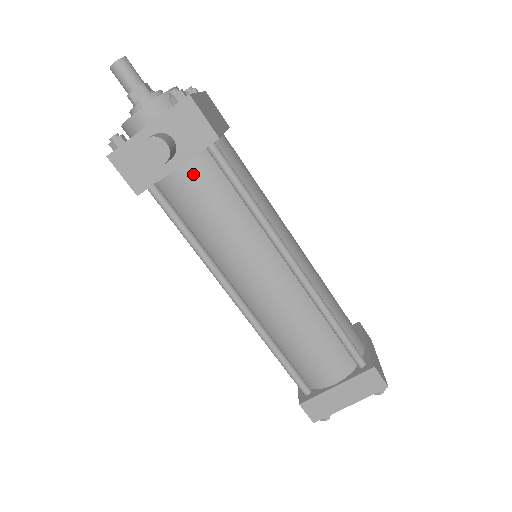
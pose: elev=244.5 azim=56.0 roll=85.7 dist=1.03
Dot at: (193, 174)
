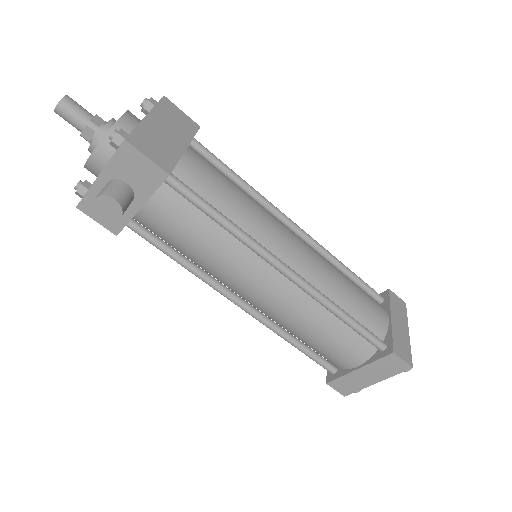
Dot at: (159, 209)
